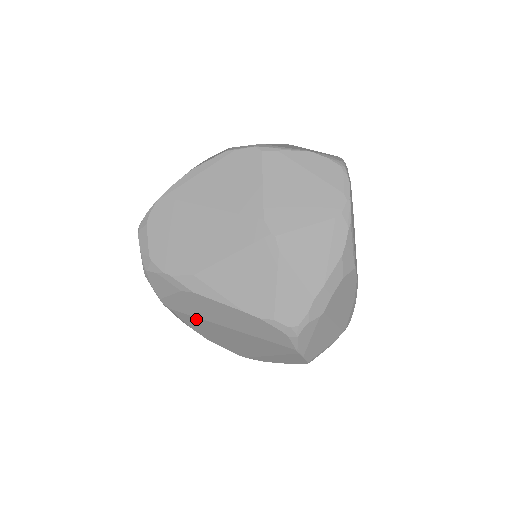
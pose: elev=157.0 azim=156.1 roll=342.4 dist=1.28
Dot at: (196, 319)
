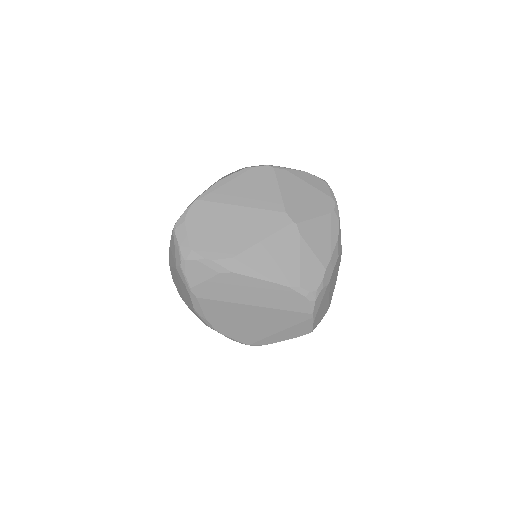
Dot at: (221, 304)
